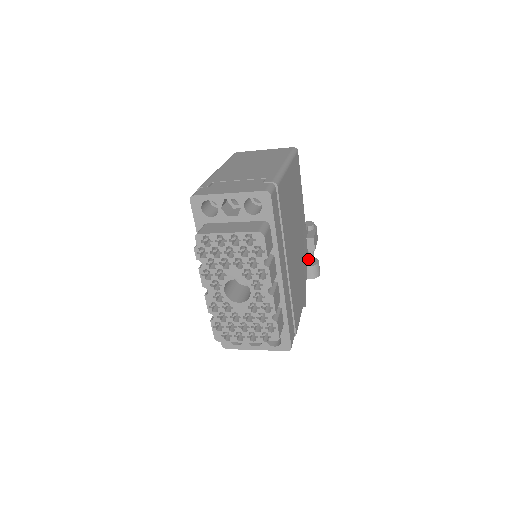
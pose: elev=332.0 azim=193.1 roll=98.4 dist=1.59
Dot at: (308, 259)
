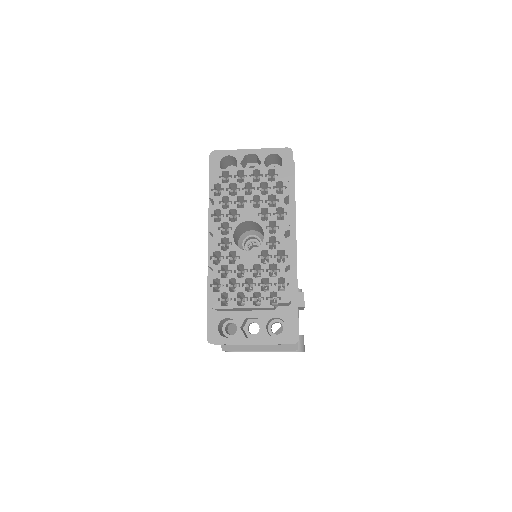
Dot at: occluded
